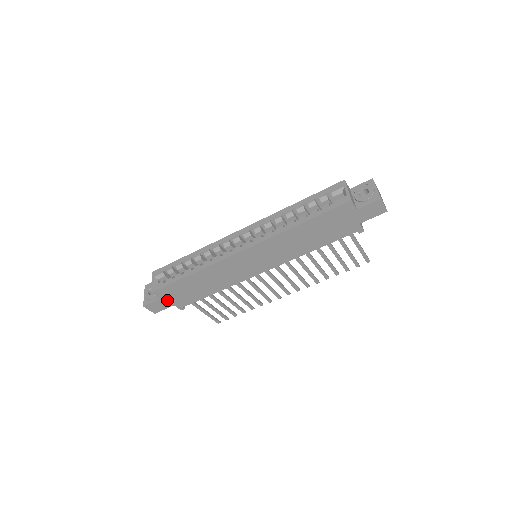
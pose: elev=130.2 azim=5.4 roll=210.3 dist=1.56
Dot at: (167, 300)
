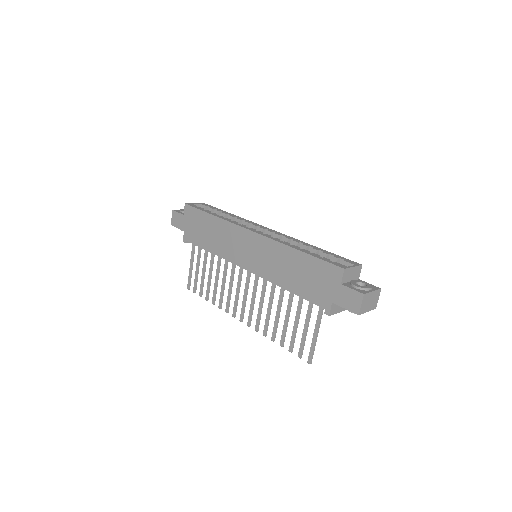
Dot at: (185, 222)
